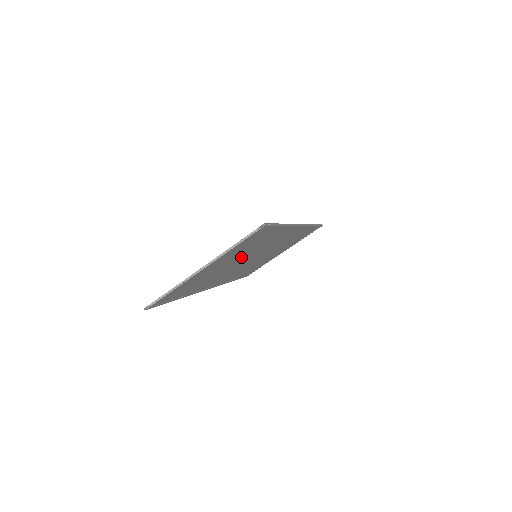
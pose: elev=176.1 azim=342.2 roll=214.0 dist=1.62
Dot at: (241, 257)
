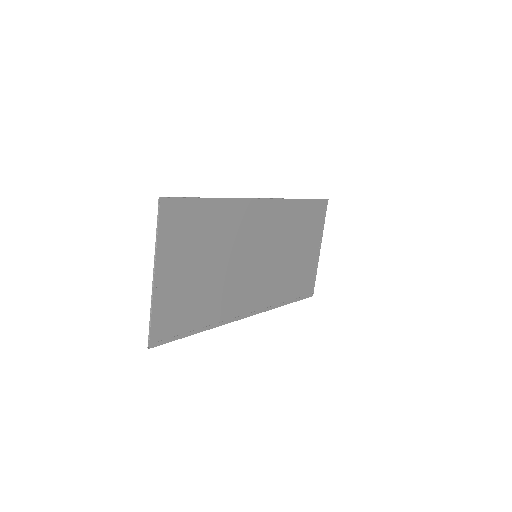
Dot at: (217, 256)
